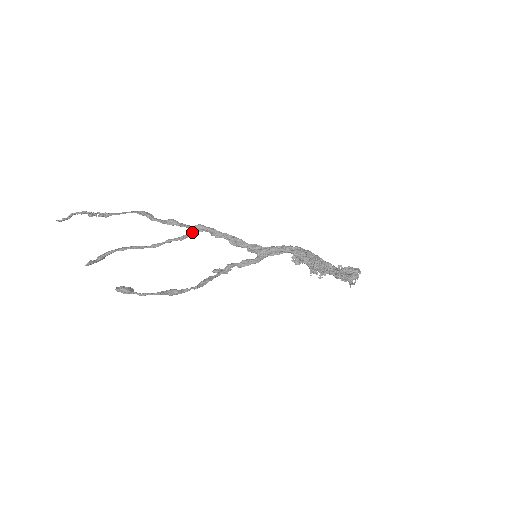
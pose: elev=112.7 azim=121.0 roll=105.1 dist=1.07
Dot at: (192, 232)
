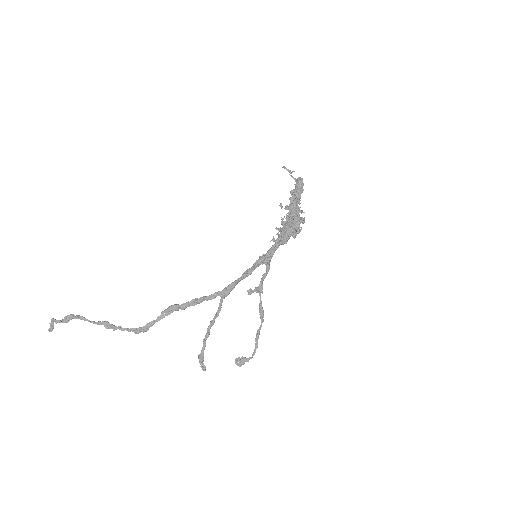
Dot at: occluded
